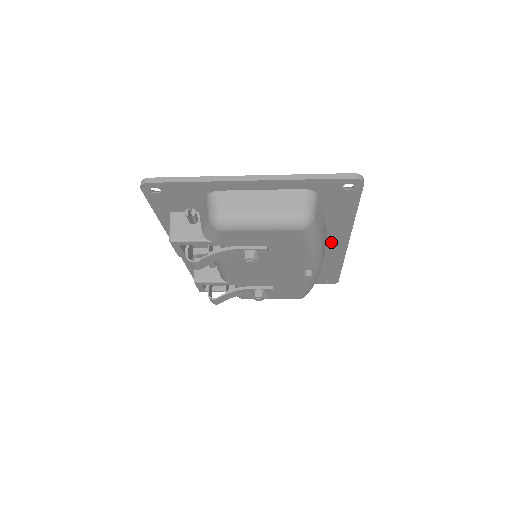
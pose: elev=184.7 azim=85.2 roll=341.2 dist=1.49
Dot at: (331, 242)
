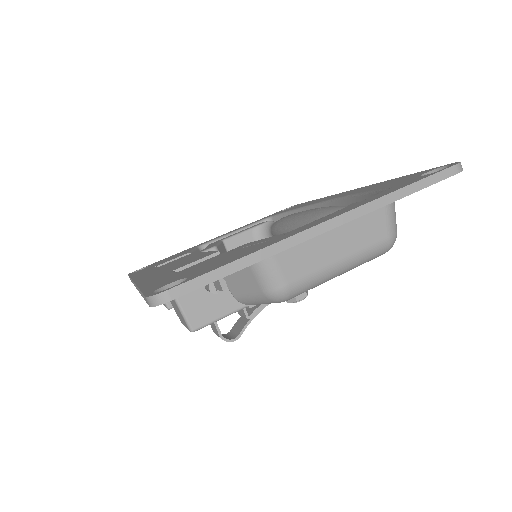
Dot at: occluded
